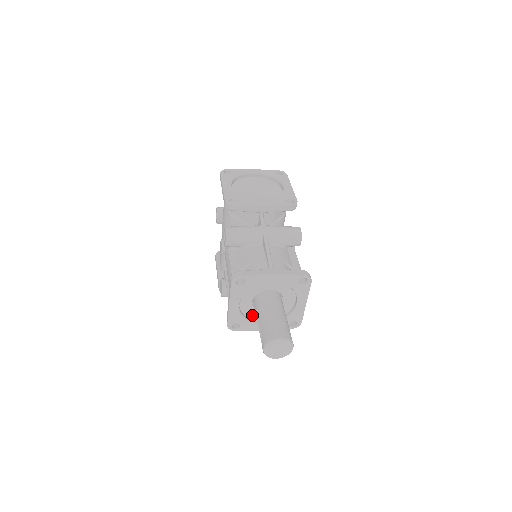
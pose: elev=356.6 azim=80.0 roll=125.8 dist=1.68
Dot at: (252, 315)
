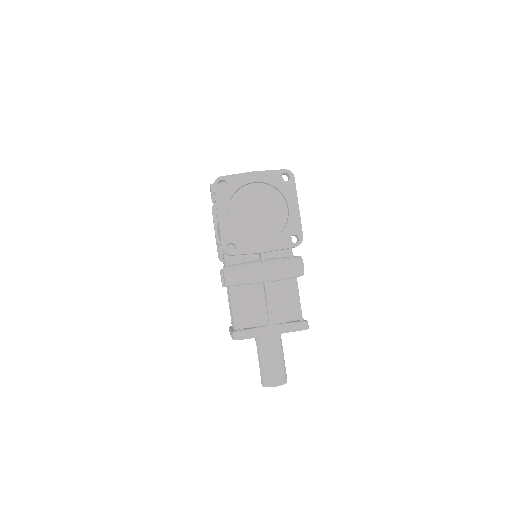
Dot at: occluded
